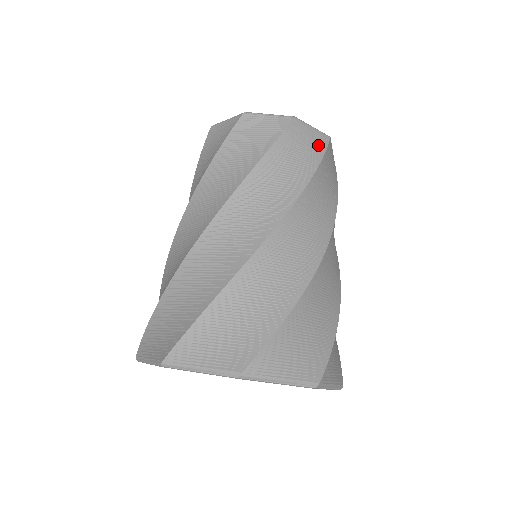
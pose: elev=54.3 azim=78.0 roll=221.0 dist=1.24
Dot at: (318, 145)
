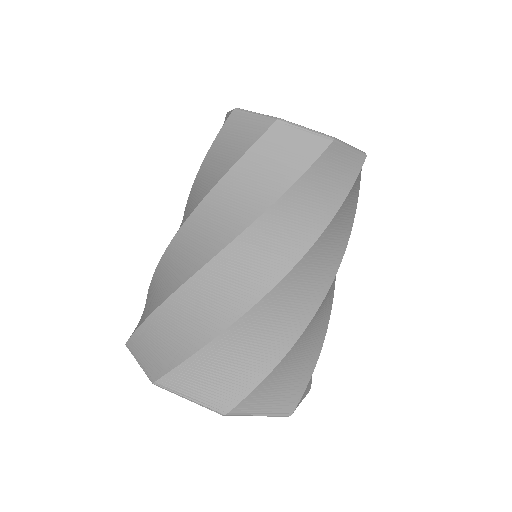
Dot at: (351, 171)
